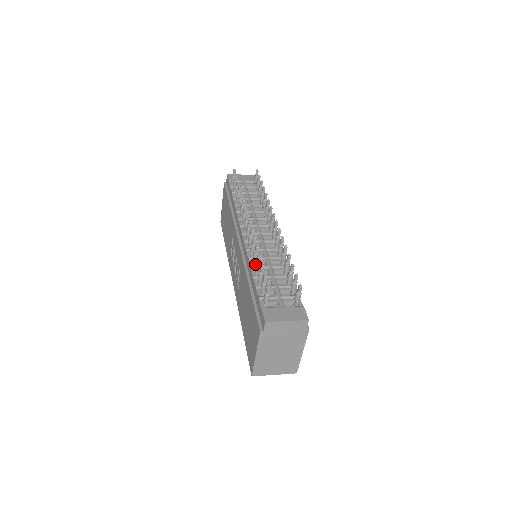
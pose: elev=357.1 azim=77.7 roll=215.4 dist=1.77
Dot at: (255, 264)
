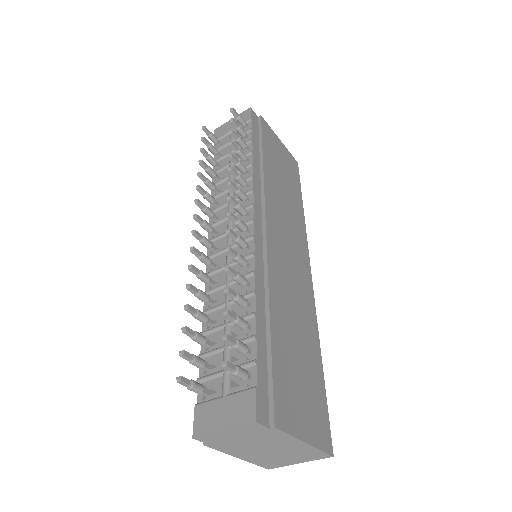
Dot at: (211, 303)
